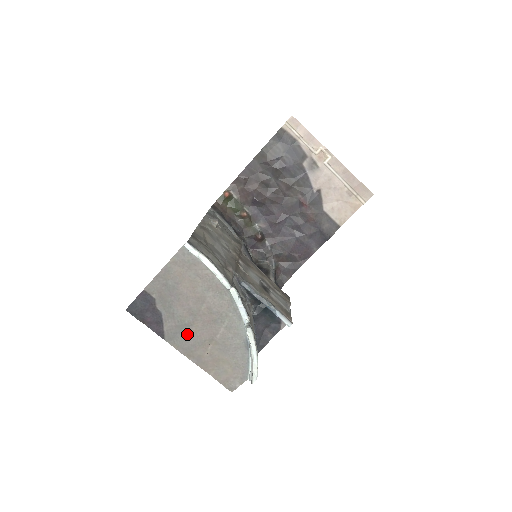
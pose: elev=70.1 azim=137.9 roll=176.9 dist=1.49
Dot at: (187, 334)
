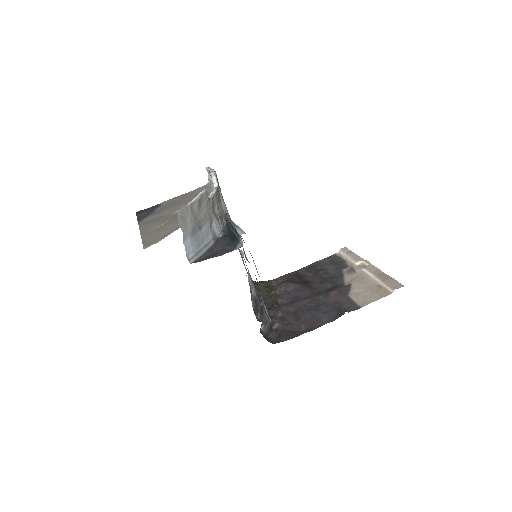
Dot at: (157, 219)
